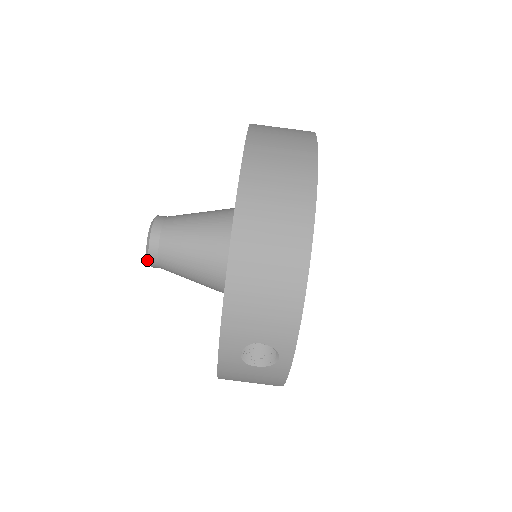
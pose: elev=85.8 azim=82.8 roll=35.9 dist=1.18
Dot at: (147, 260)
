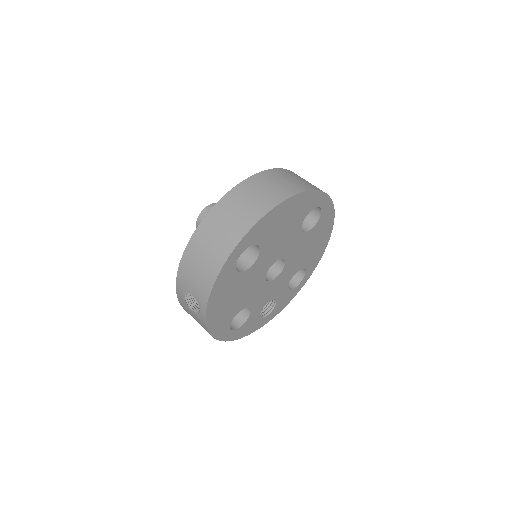
Dot at: occluded
